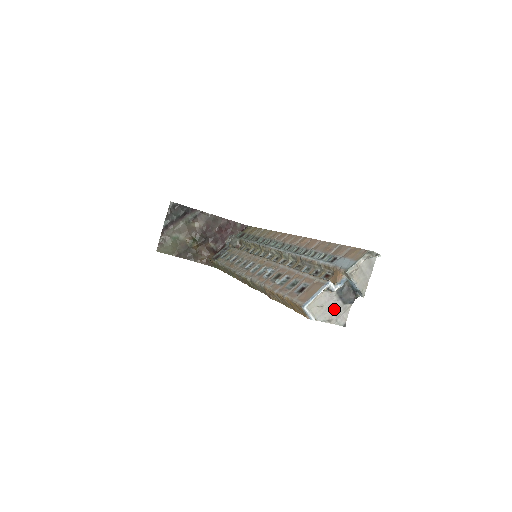
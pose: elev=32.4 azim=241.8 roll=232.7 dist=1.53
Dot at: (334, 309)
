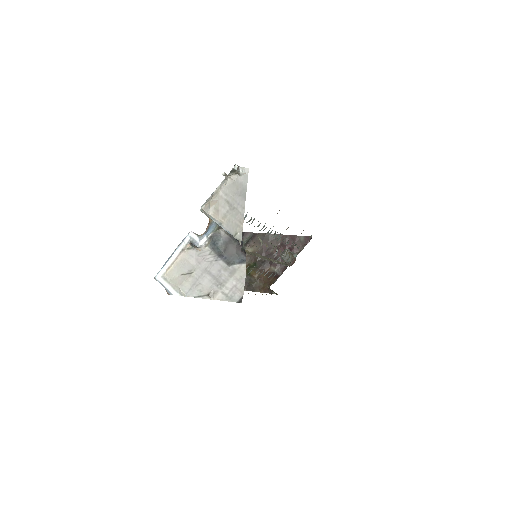
Dot at: (213, 275)
